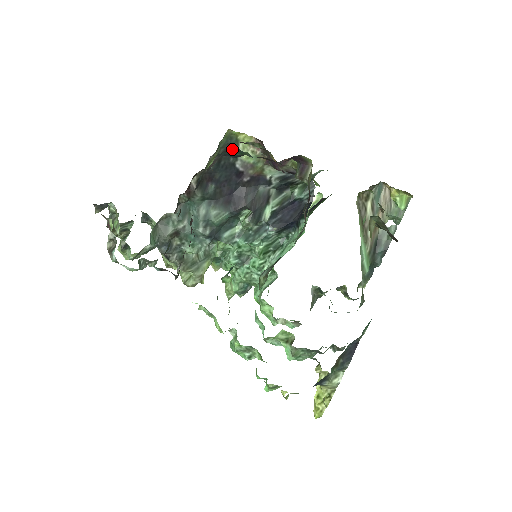
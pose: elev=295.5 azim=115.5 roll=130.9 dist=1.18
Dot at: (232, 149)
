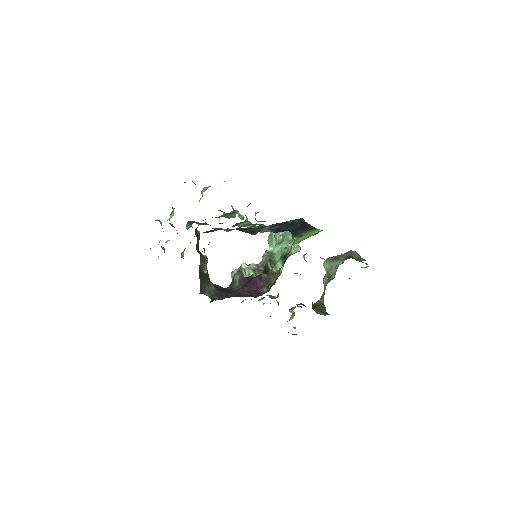
Dot at: occluded
